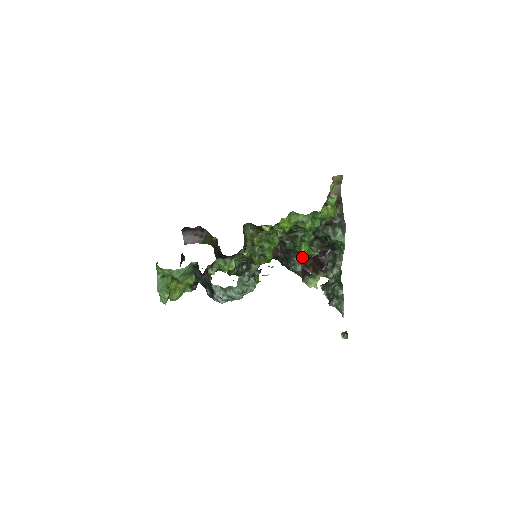
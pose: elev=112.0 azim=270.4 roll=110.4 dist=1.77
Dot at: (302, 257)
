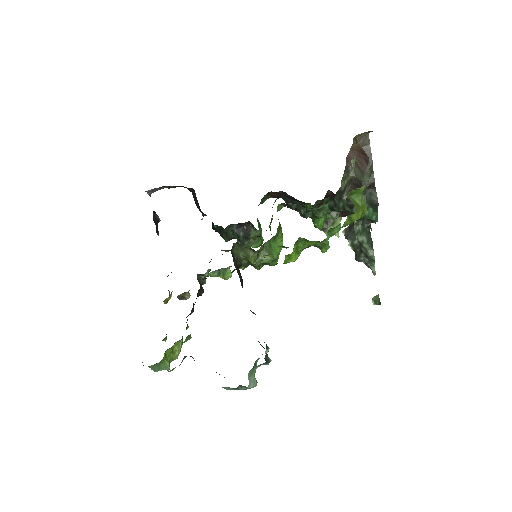
Dot at: (315, 203)
